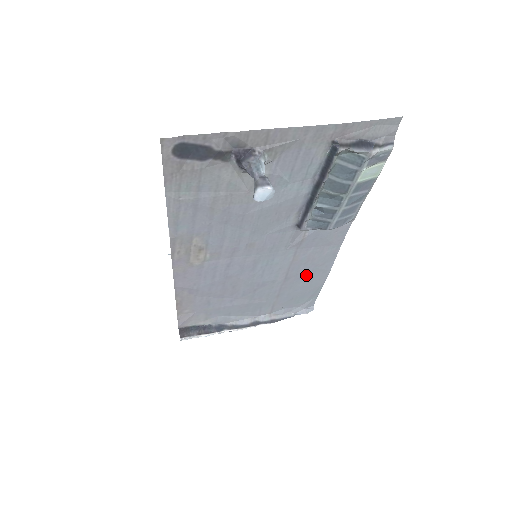
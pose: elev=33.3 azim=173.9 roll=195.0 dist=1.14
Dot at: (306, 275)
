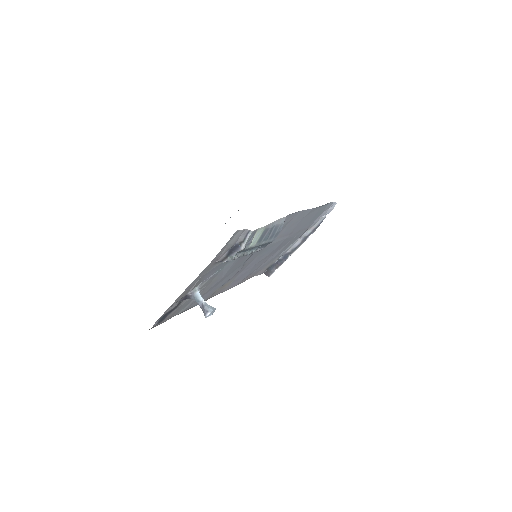
Dot at: (301, 222)
